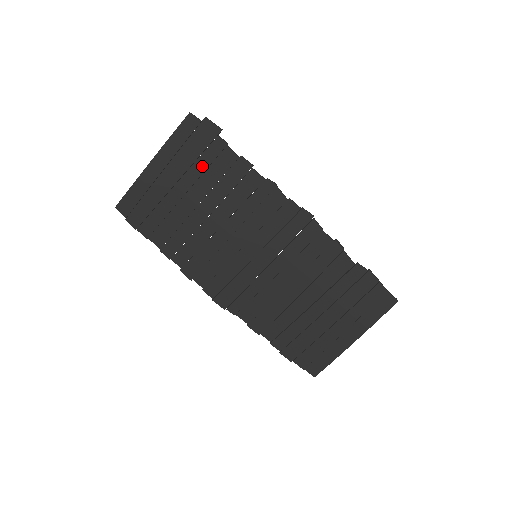
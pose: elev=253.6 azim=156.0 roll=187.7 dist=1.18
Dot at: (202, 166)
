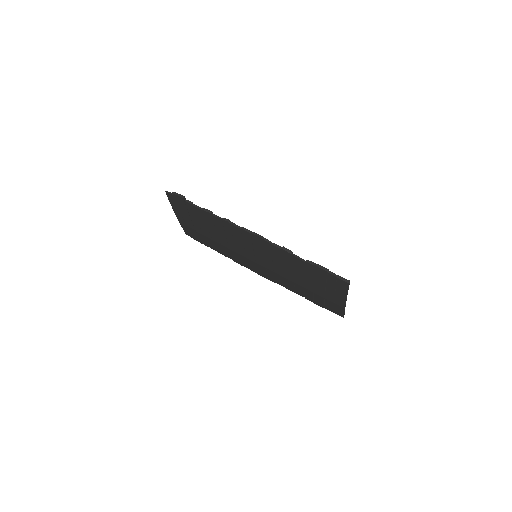
Dot at: (193, 216)
